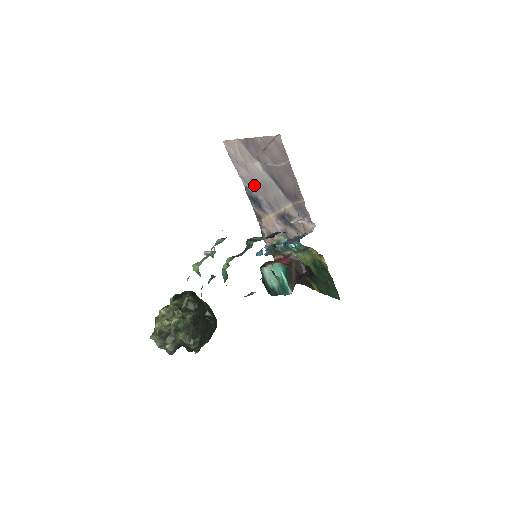
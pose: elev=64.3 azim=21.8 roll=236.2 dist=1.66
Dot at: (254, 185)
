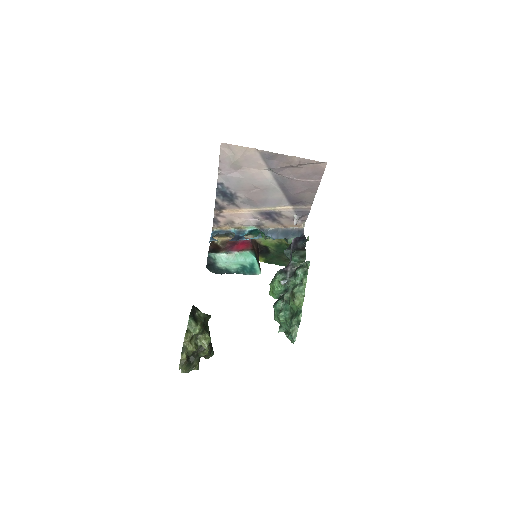
Dot at: (241, 185)
